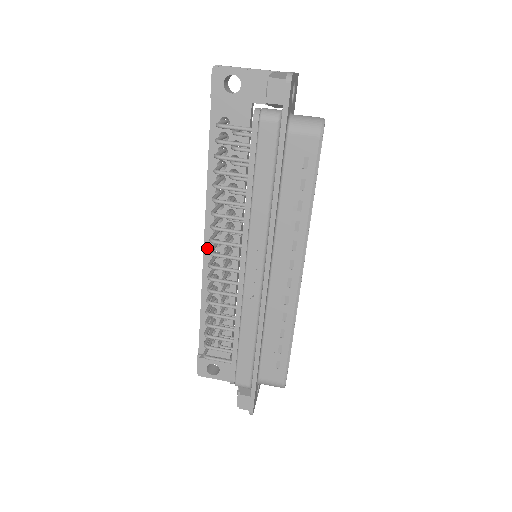
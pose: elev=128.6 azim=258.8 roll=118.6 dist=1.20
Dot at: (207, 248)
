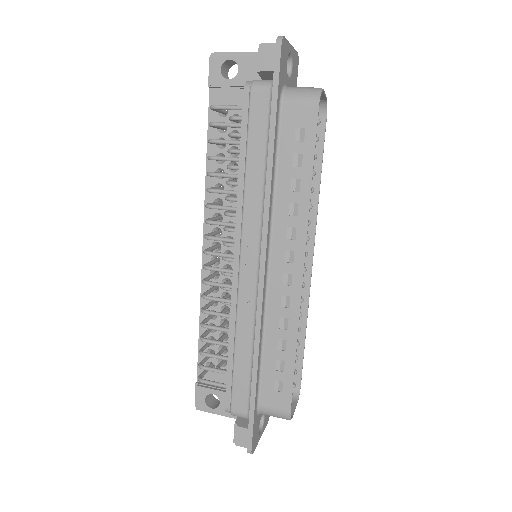
Dot at: occluded
